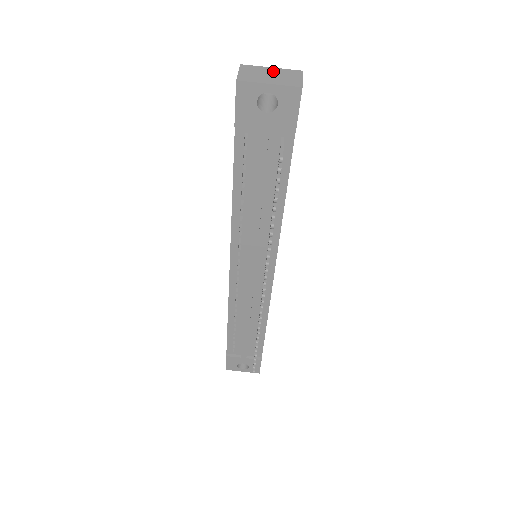
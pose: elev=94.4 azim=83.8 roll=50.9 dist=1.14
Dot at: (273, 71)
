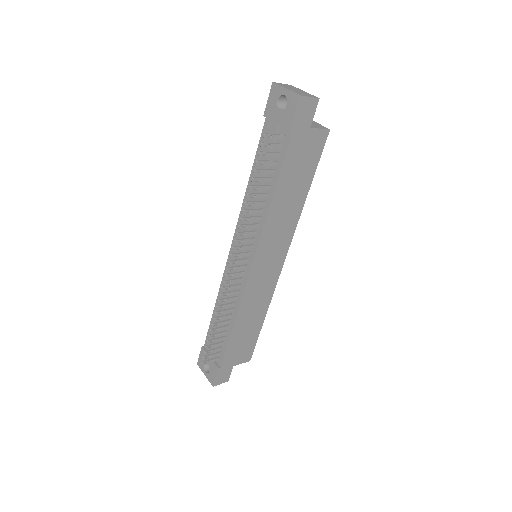
Dot at: (302, 91)
